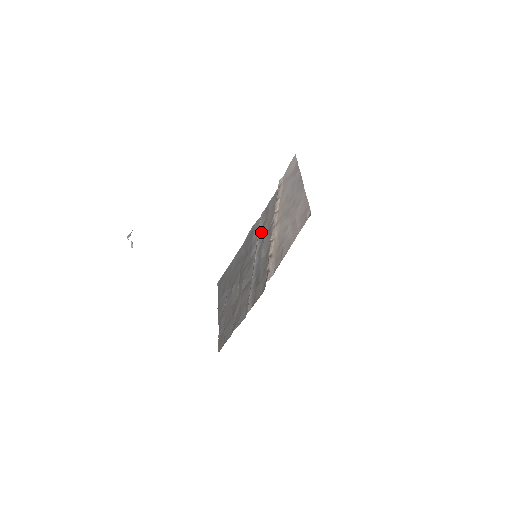
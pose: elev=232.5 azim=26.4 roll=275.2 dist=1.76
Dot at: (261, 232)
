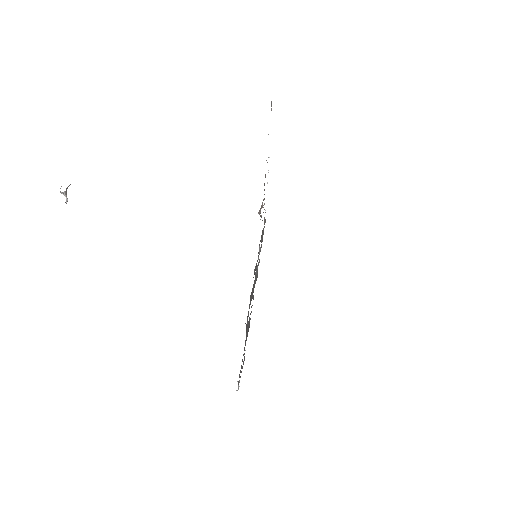
Dot at: occluded
